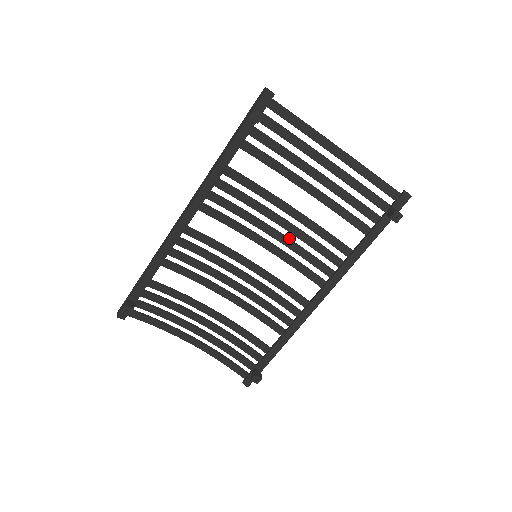
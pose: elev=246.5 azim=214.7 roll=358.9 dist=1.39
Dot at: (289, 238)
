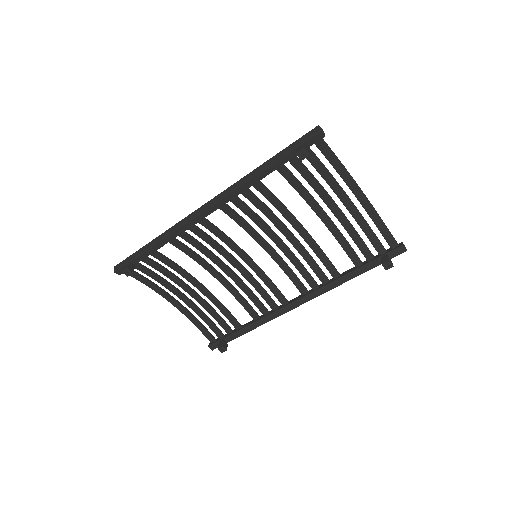
Dot at: occluded
